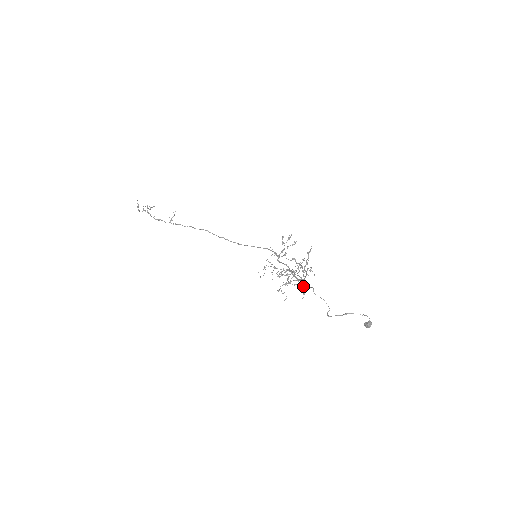
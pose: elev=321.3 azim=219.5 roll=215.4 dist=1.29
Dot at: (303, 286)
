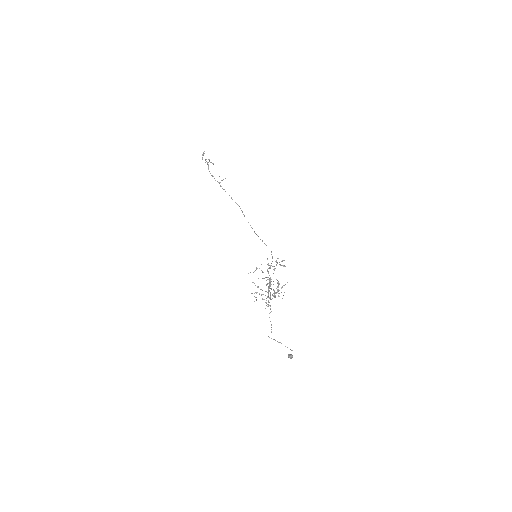
Dot at: occluded
